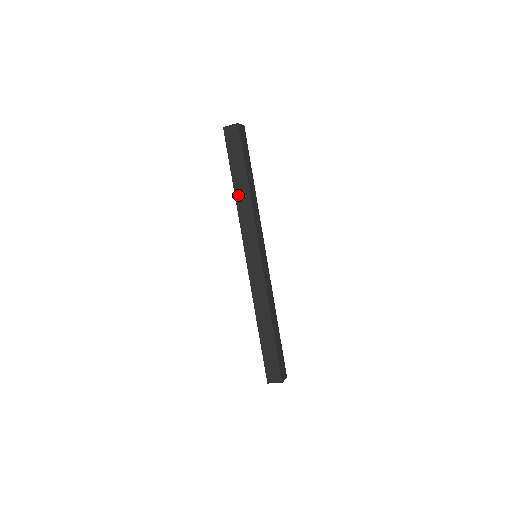
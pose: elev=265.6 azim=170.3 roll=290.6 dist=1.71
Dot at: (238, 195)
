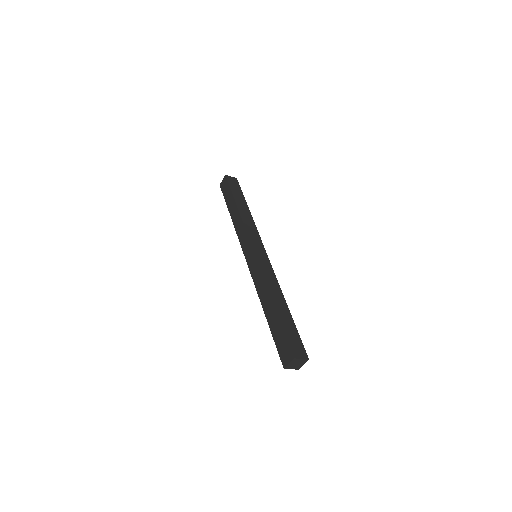
Dot at: (233, 218)
